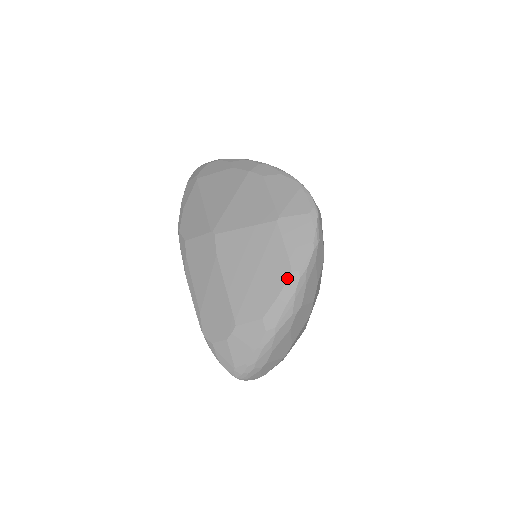
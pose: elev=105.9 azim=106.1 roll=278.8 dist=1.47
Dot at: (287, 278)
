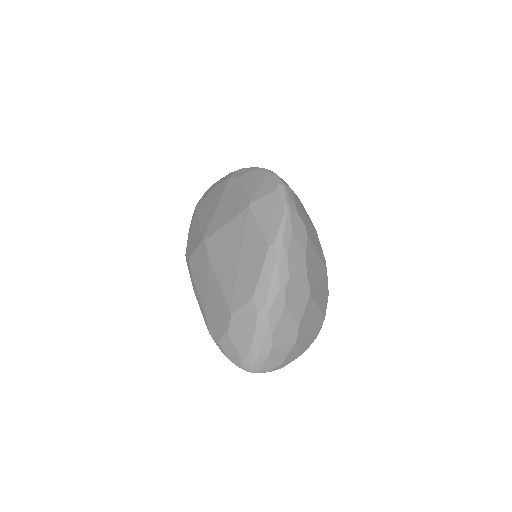
Dot at: (265, 253)
